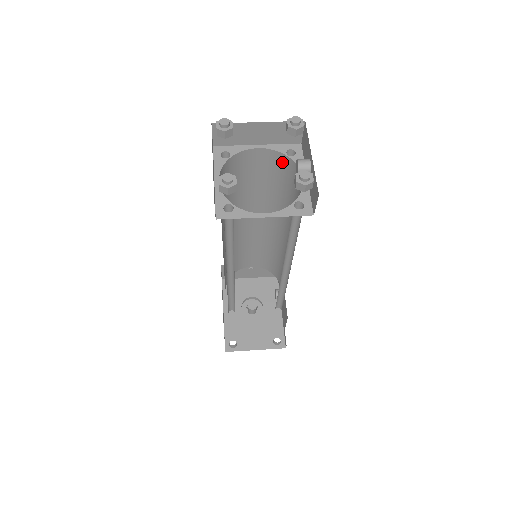
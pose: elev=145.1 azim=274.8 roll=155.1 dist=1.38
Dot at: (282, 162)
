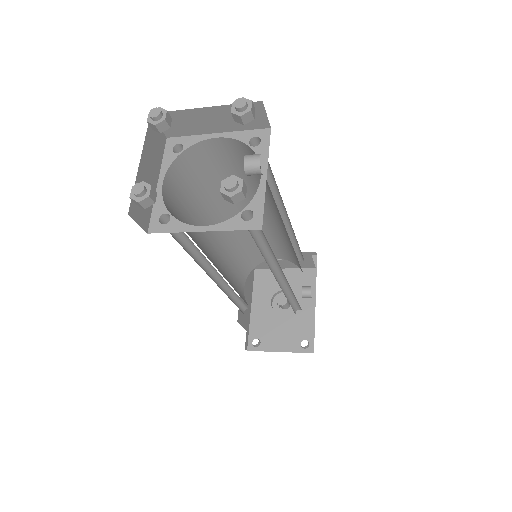
Dot at: (249, 153)
